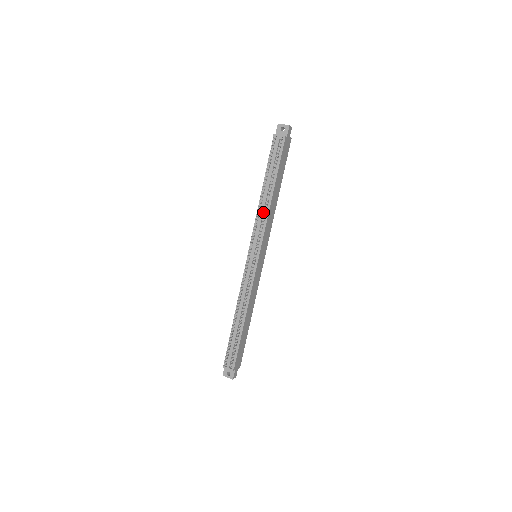
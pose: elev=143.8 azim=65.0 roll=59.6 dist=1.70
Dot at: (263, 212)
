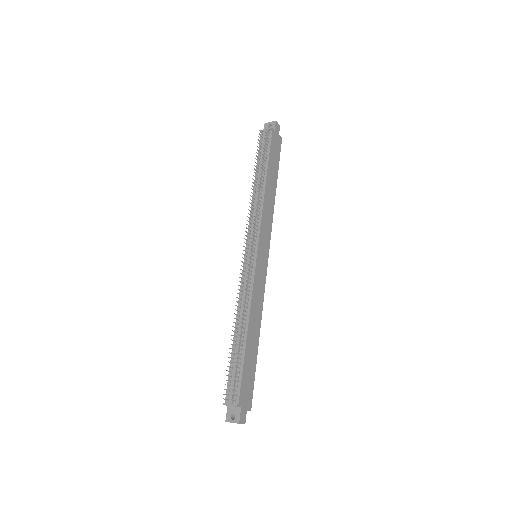
Dot at: (257, 203)
